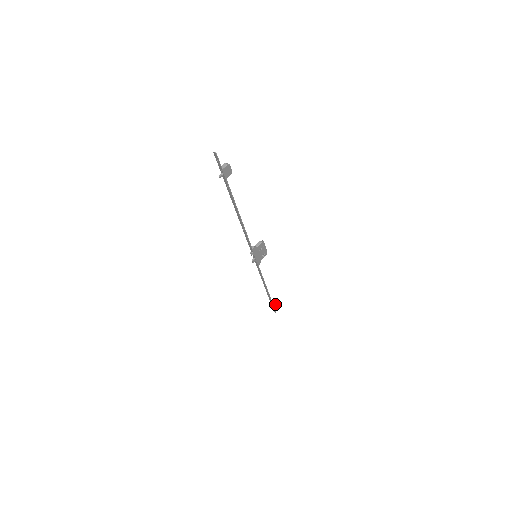
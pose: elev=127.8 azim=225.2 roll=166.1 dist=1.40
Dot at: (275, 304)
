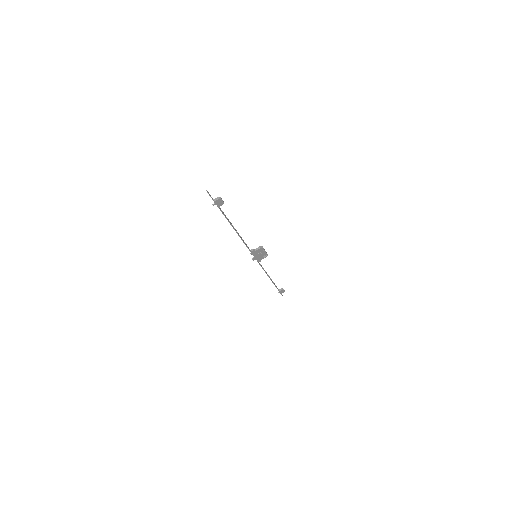
Dot at: (282, 290)
